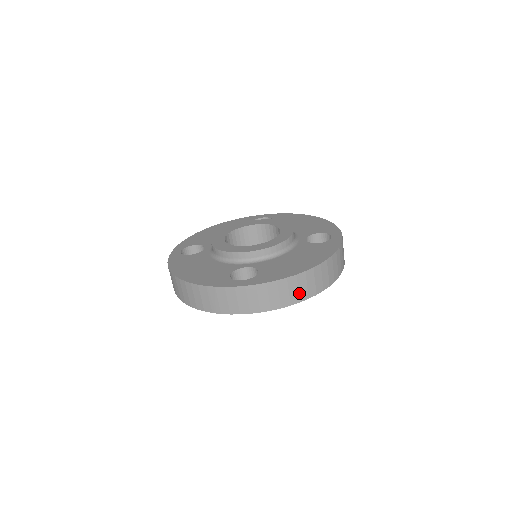
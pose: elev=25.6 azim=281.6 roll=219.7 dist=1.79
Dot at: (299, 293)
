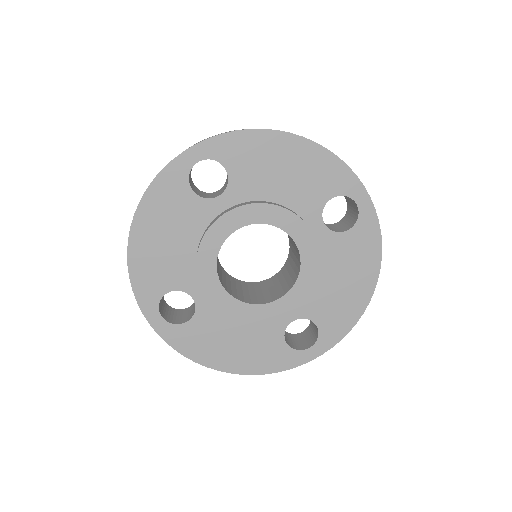
Dot at: occluded
